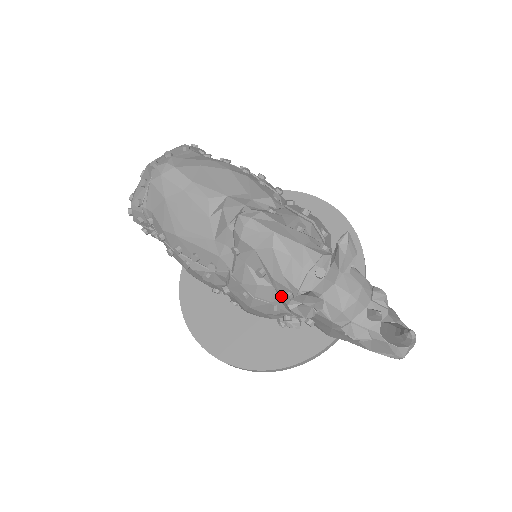
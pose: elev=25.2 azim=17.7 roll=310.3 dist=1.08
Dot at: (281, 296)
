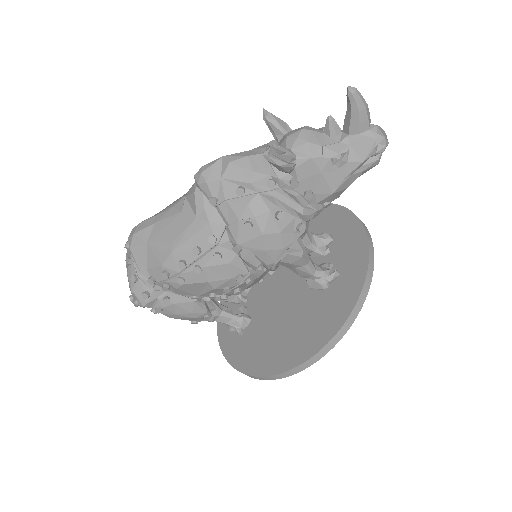
Dot at: (271, 196)
